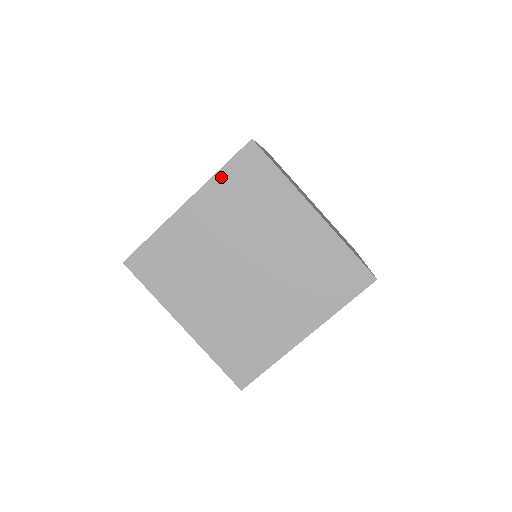
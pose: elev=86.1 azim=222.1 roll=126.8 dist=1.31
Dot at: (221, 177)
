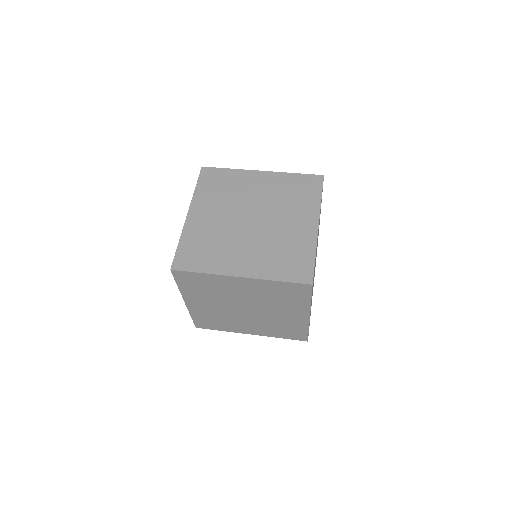
Dot at: (199, 190)
